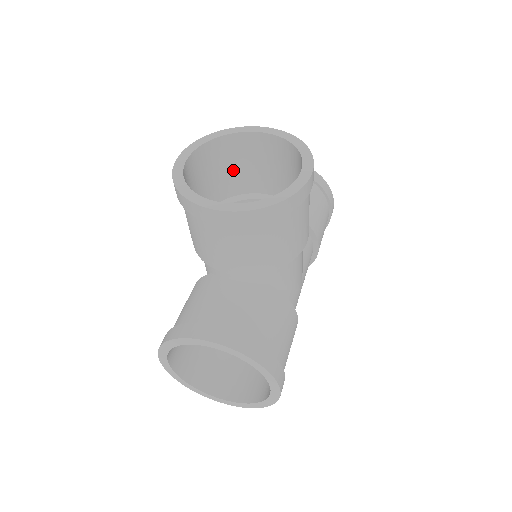
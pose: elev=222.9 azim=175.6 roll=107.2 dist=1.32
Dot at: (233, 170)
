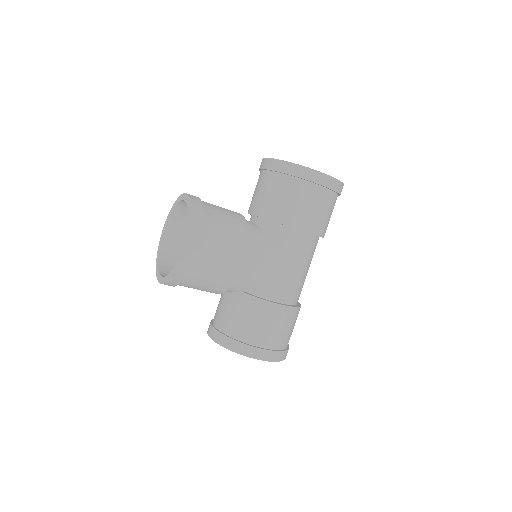
Dot at: occluded
